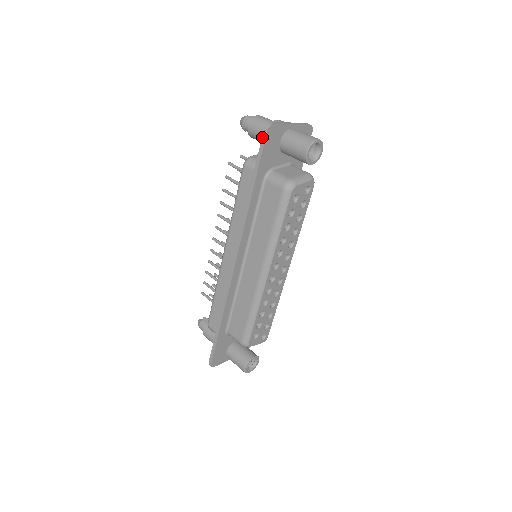
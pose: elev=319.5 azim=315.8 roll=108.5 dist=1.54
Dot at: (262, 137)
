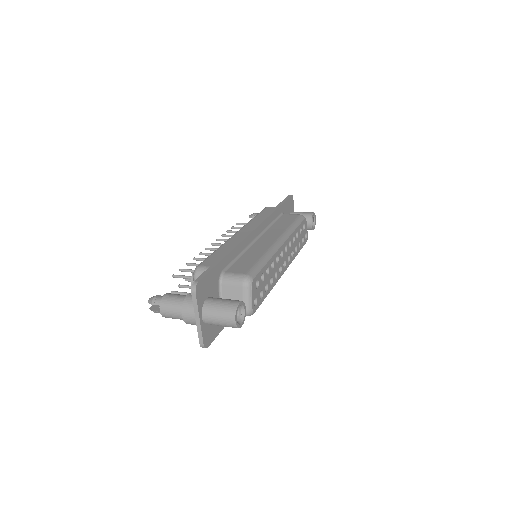
Dot at: (287, 196)
